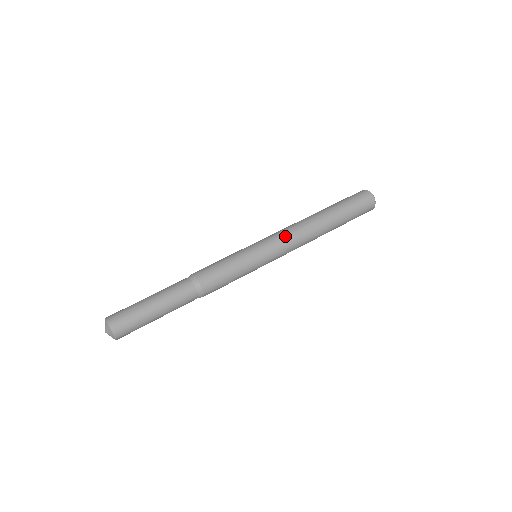
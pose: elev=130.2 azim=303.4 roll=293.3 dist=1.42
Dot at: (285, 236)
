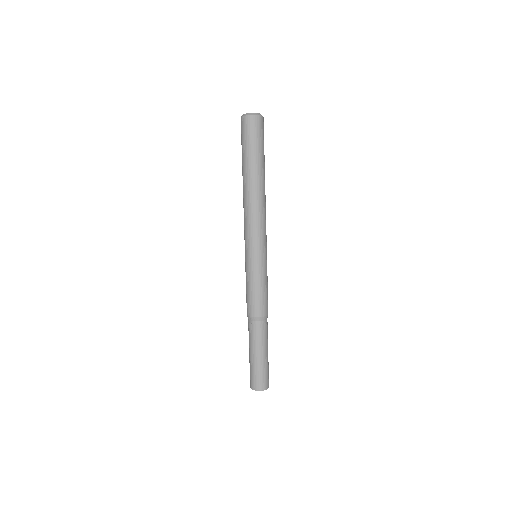
Dot at: (251, 227)
